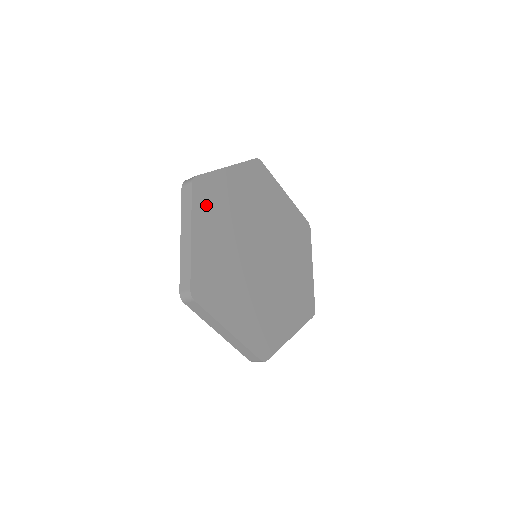
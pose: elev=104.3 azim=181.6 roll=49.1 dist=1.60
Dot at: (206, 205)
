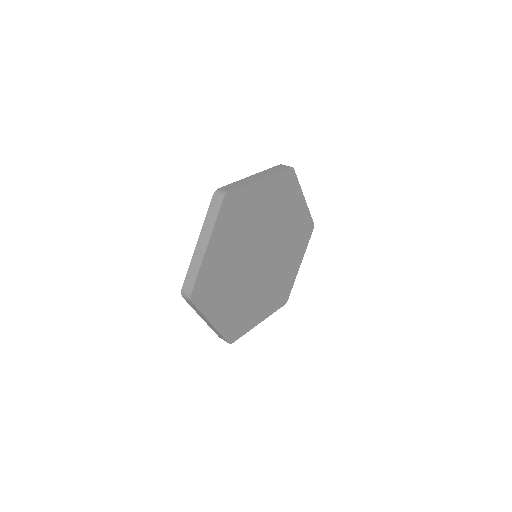
Dot at: (229, 219)
